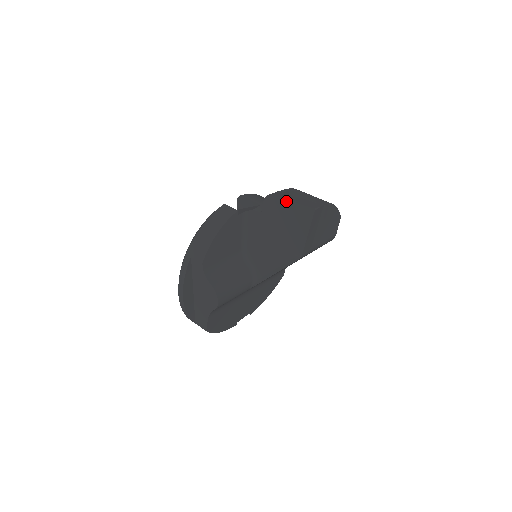
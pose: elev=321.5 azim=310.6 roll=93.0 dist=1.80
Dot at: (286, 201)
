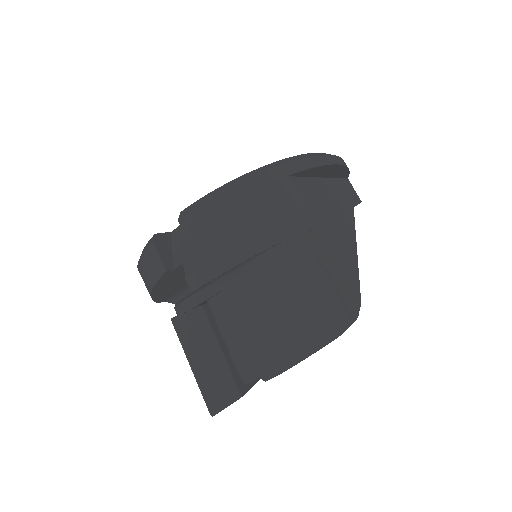
Dot at: (187, 355)
